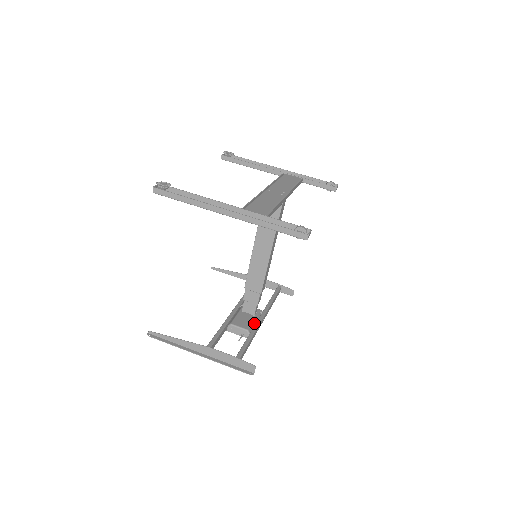
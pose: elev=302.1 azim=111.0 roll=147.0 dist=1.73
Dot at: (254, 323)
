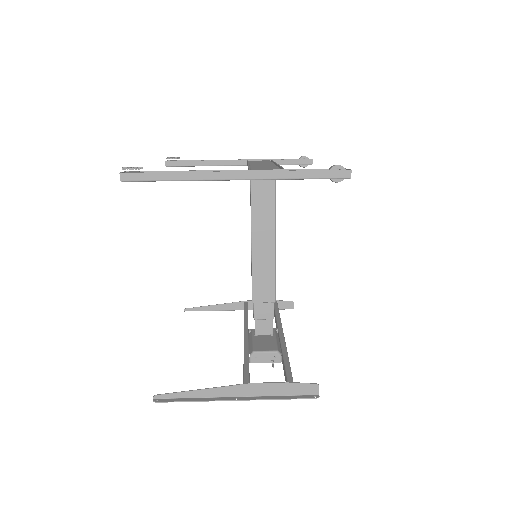
Dot at: (278, 343)
